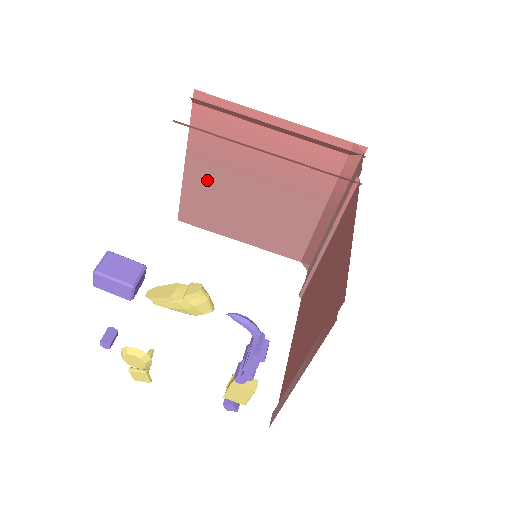
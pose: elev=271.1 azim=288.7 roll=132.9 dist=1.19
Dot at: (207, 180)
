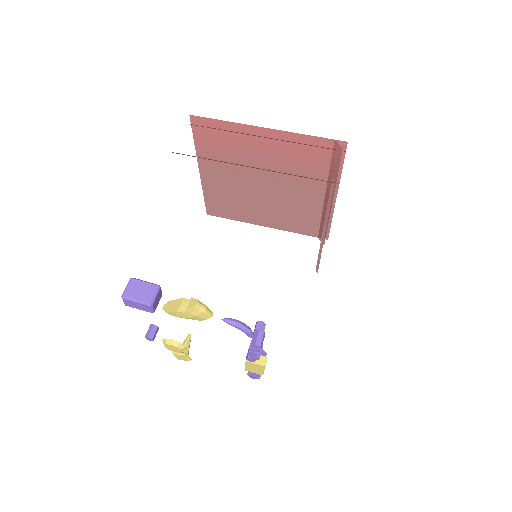
Dot at: (221, 182)
